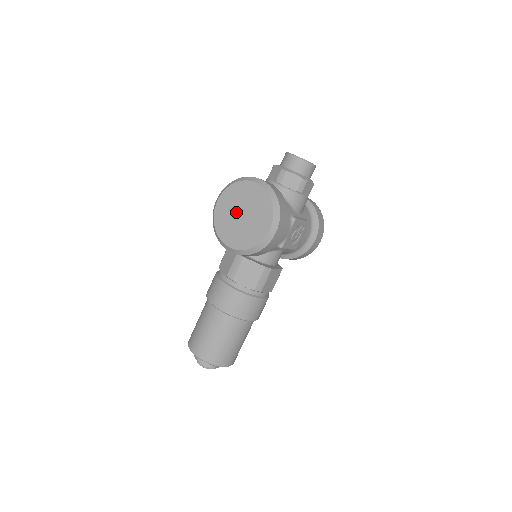
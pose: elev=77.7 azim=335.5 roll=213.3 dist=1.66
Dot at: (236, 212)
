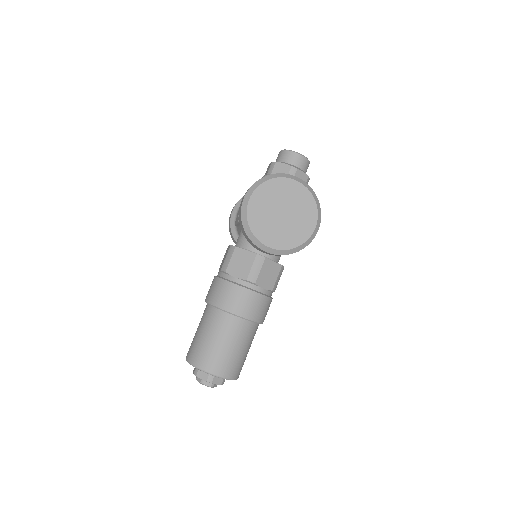
Dot at: (275, 210)
